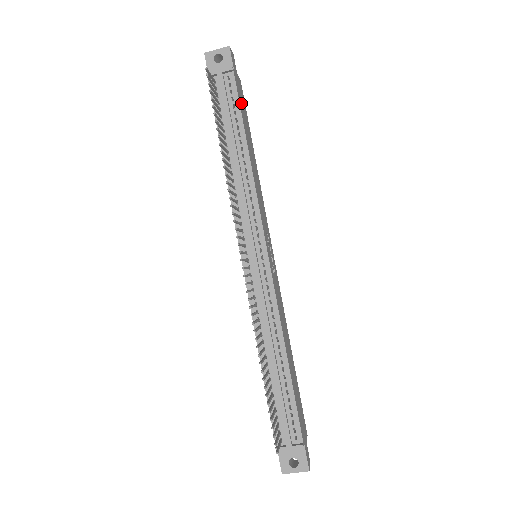
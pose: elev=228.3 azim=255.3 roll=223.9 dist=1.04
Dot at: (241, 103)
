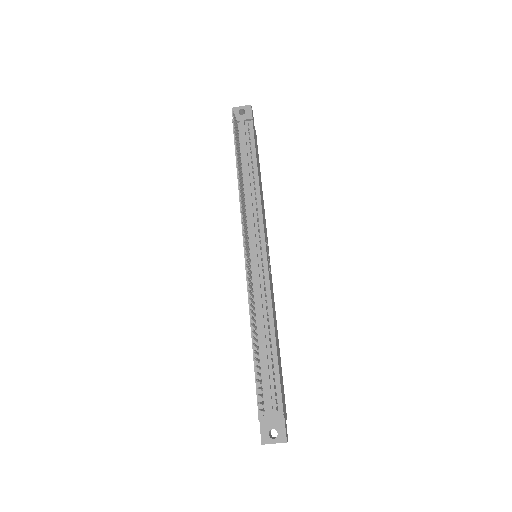
Dot at: occluded
